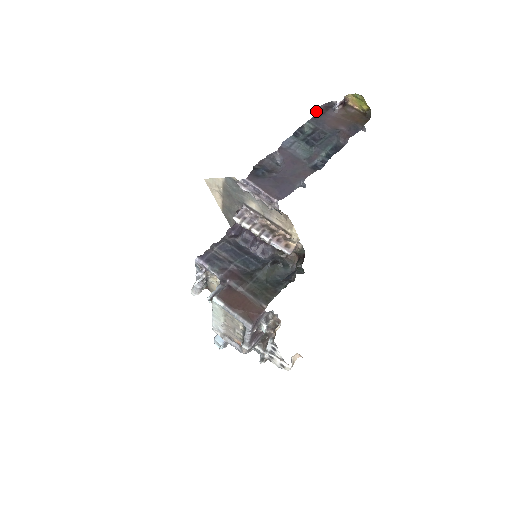
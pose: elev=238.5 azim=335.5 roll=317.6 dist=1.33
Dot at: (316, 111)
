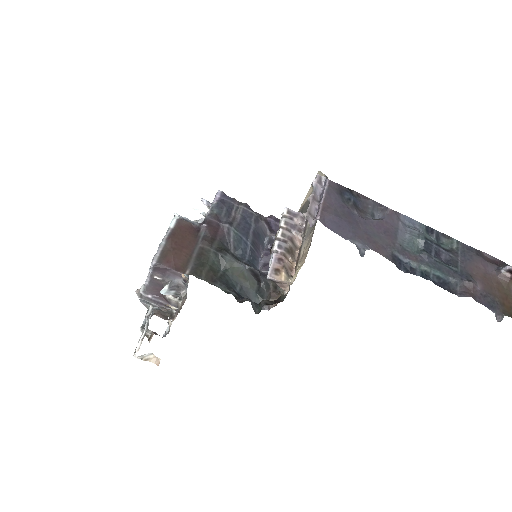
Dot at: (481, 251)
